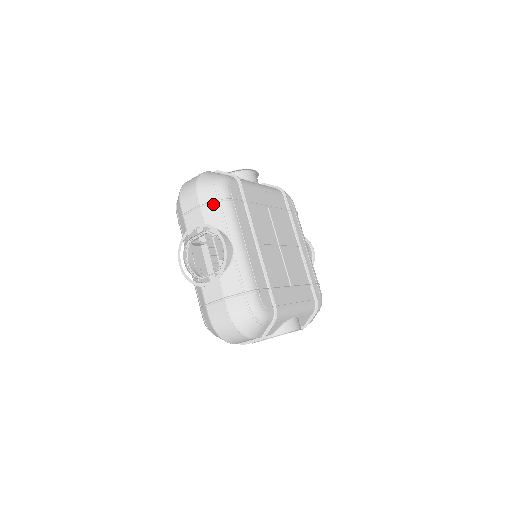
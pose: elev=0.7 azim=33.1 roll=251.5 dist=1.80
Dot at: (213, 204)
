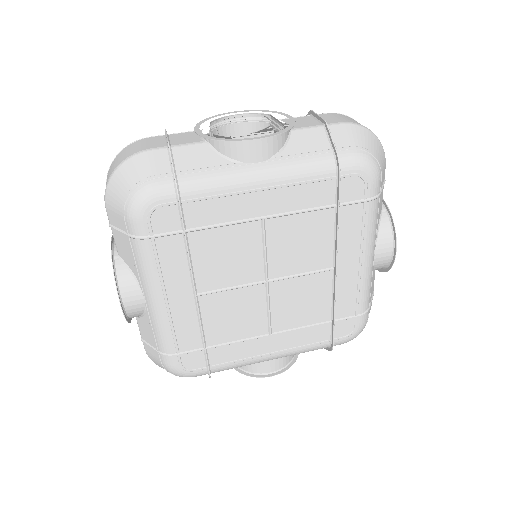
Dot at: (122, 233)
